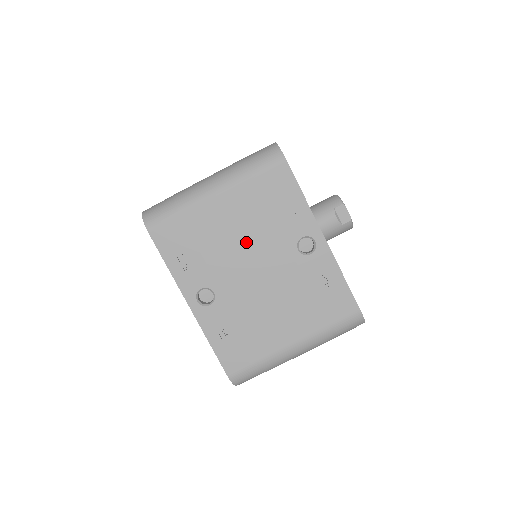
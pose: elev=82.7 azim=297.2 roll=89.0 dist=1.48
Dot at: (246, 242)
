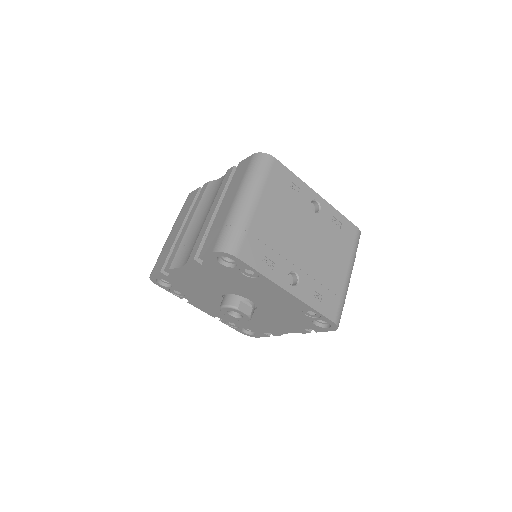
Dot at: (290, 225)
